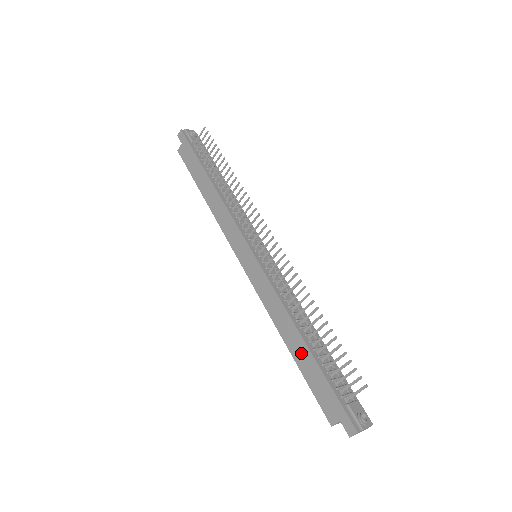
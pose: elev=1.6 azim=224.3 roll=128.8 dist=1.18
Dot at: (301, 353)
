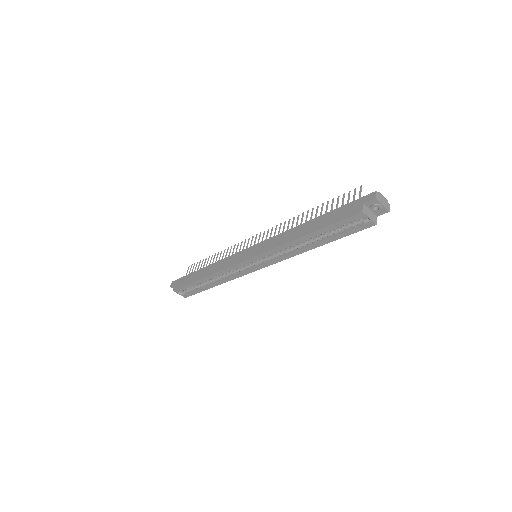
Dot at: (315, 224)
